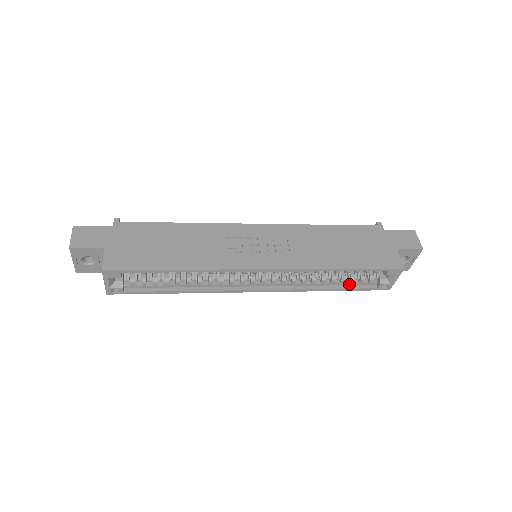
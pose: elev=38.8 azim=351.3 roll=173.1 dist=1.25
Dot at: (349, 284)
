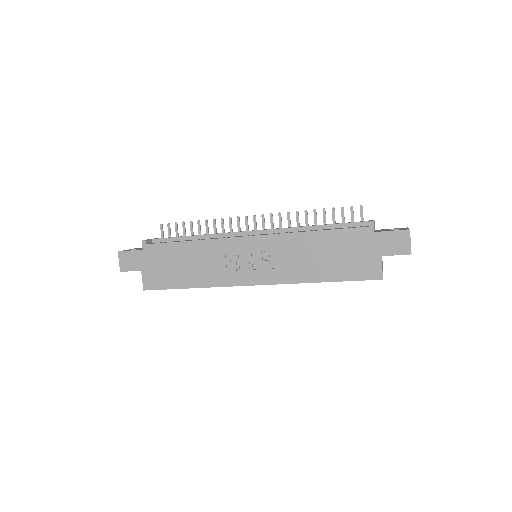
Dot at: occluded
